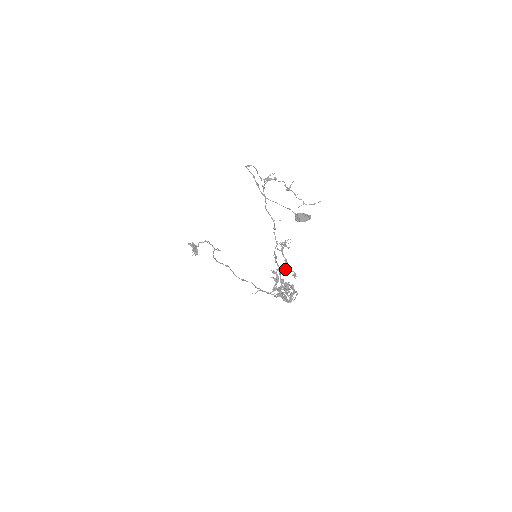
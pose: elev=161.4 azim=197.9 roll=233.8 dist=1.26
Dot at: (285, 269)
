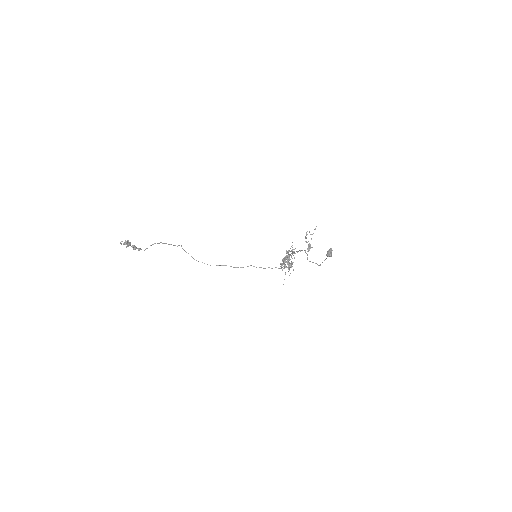
Dot at: occluded
